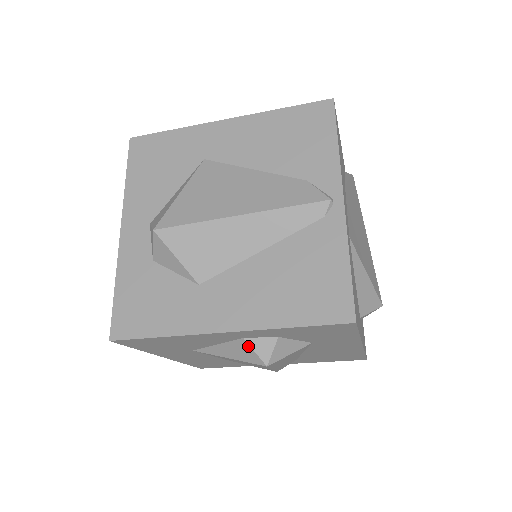
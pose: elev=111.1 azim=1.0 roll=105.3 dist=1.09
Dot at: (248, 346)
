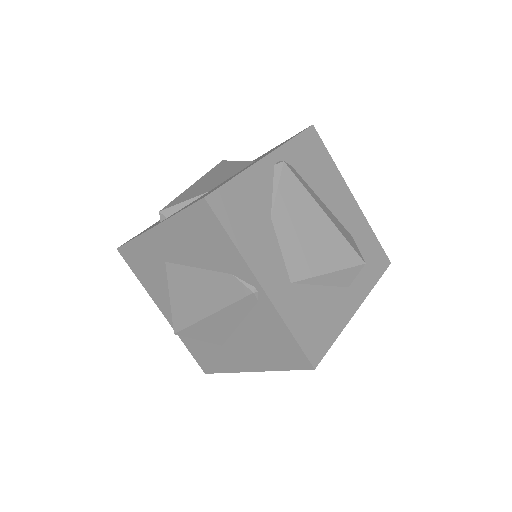
Dot at: occluded
